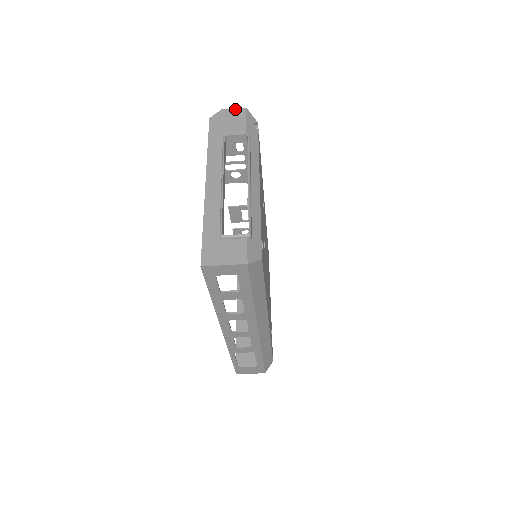
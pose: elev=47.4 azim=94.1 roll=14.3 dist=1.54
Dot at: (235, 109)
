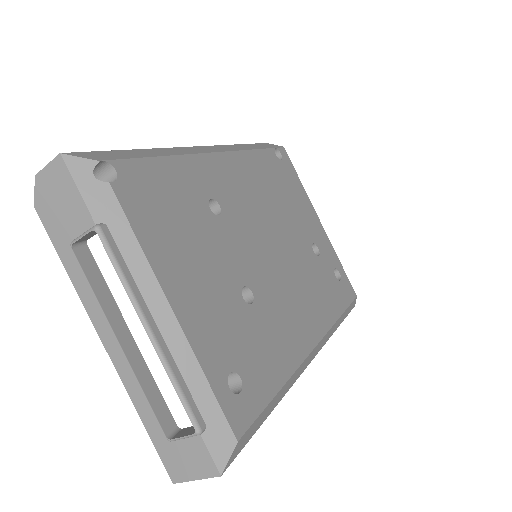
Dot at: (49, 166)
